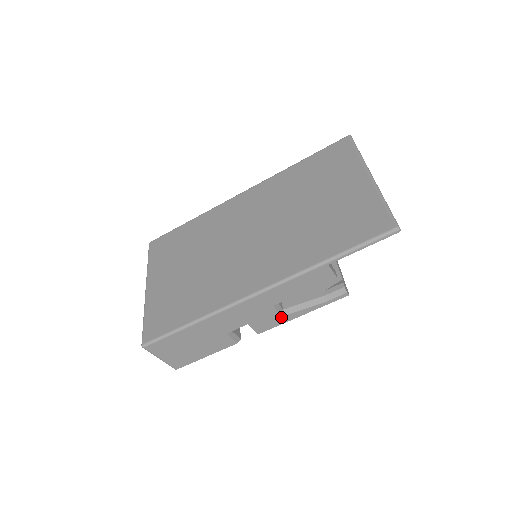
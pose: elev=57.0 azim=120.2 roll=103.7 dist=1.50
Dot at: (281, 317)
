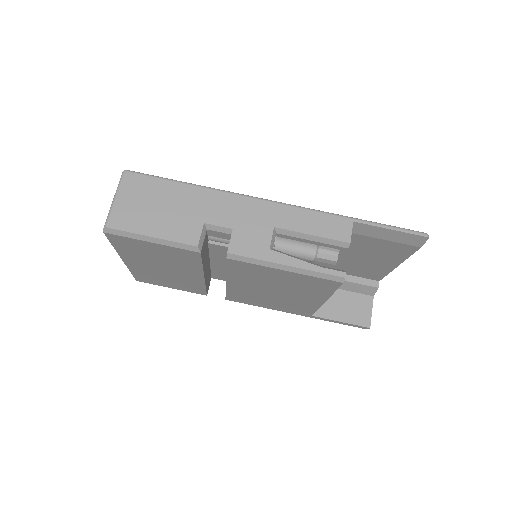
Dot at: (267, 249)
